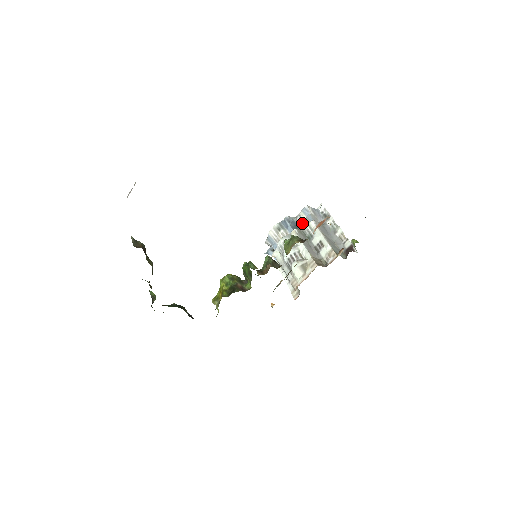
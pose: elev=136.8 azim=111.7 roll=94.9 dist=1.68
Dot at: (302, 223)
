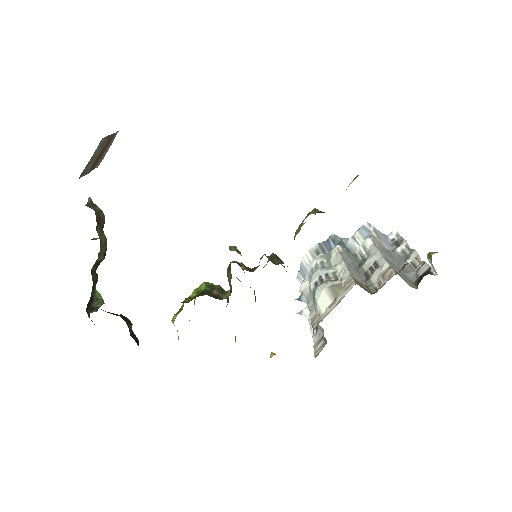
Dot at: (356, 249)
